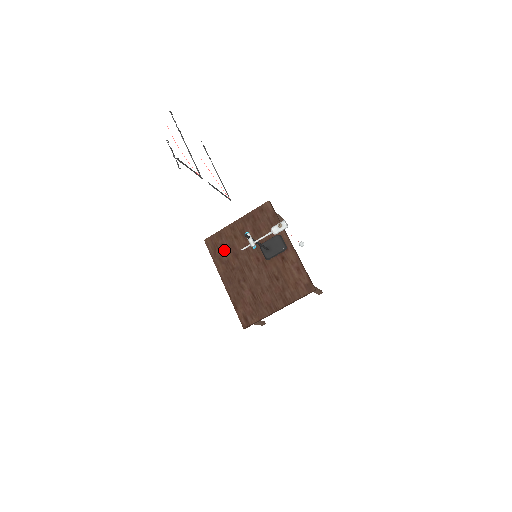
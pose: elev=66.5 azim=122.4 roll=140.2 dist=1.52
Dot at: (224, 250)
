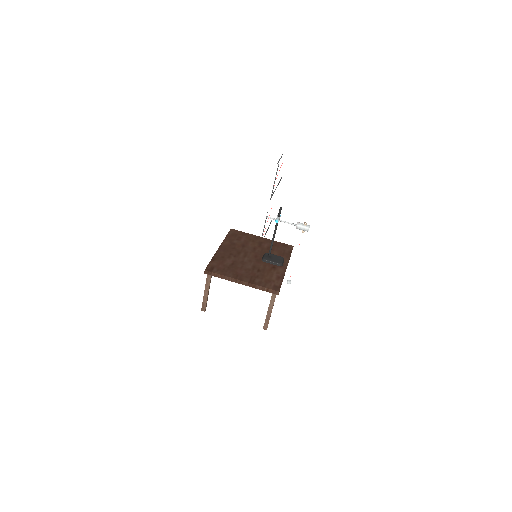
Dot at: (239, 239)
